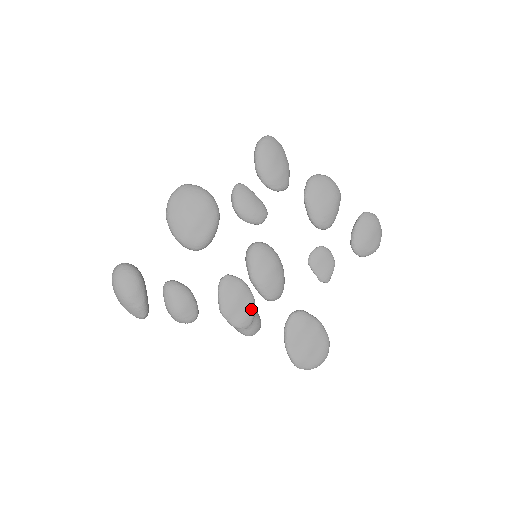
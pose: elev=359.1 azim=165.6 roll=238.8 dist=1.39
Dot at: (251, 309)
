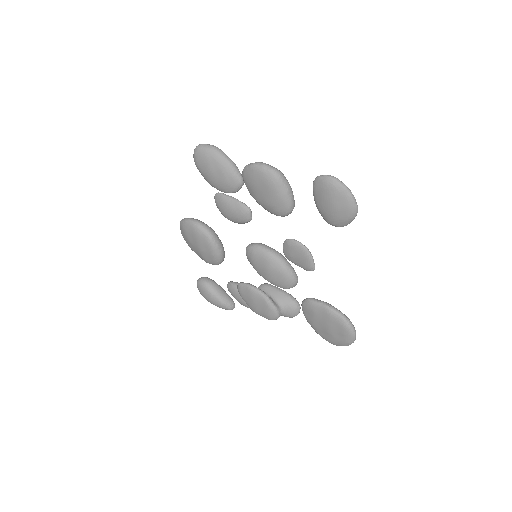
Dot at: (268, 306)
